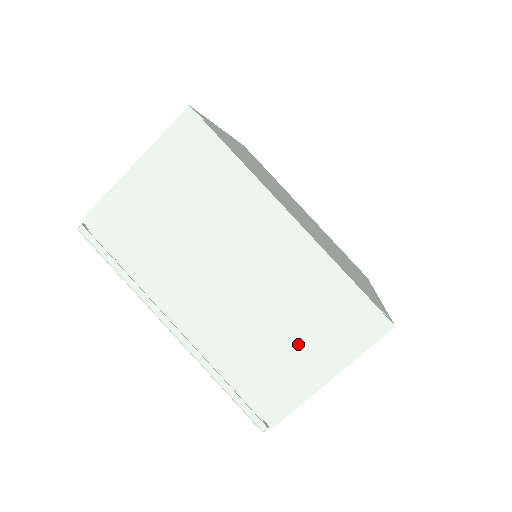
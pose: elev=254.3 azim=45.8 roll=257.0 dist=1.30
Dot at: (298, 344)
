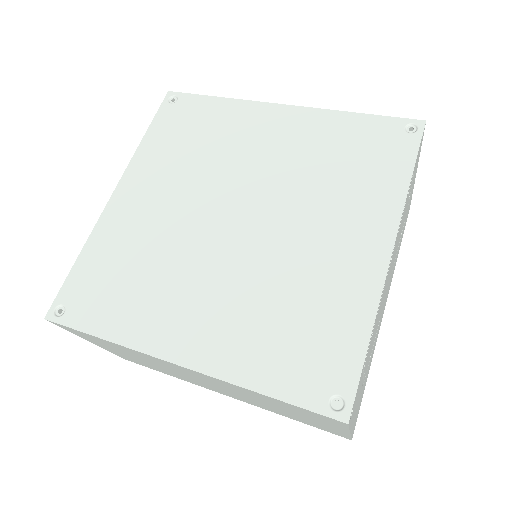
Dot at: (299, 416)
